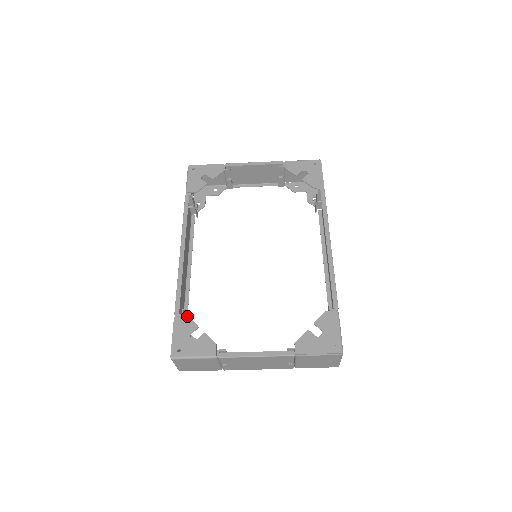
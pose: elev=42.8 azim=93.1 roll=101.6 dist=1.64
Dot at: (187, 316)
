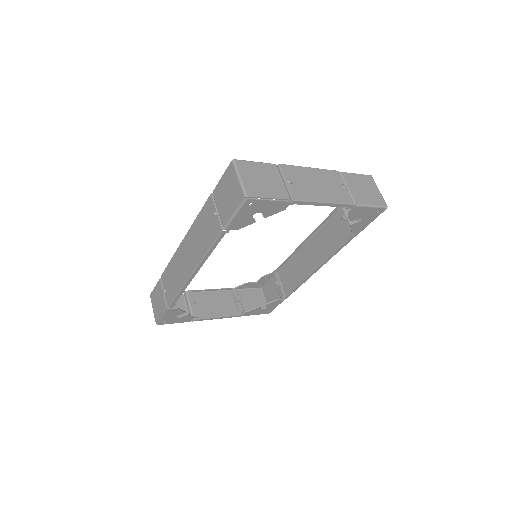
Dot at: (178, 309)
